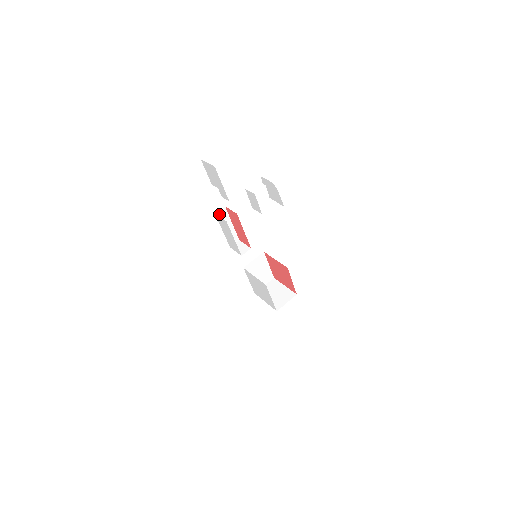
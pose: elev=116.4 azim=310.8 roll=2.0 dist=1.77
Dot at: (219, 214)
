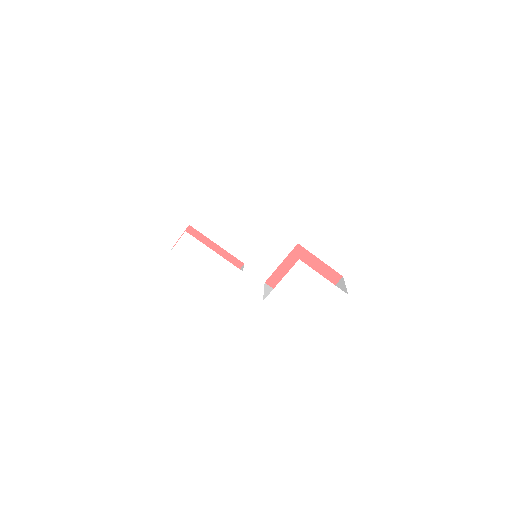
Dot at: (174, 256)
